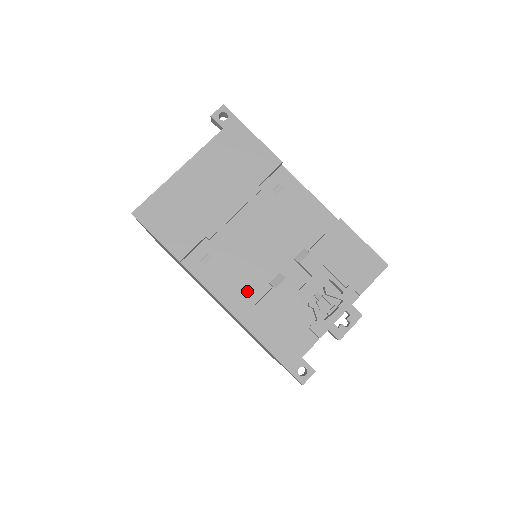
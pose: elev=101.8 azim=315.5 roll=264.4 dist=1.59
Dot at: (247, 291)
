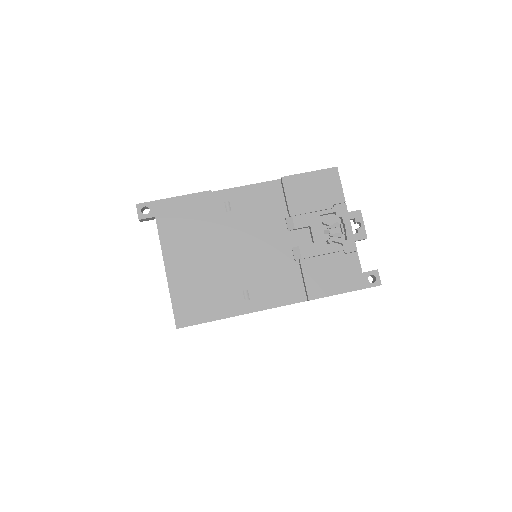
Dot at: (289, 280)
